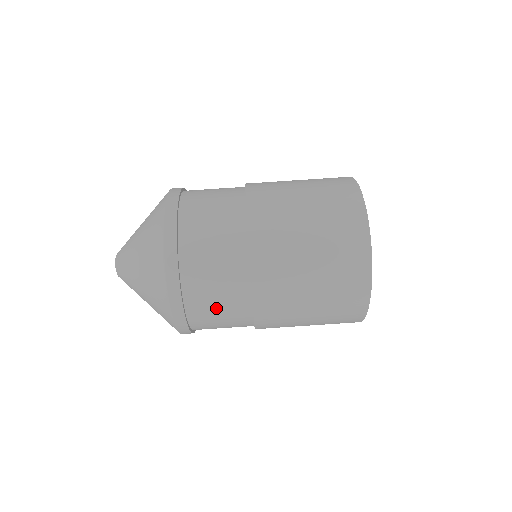
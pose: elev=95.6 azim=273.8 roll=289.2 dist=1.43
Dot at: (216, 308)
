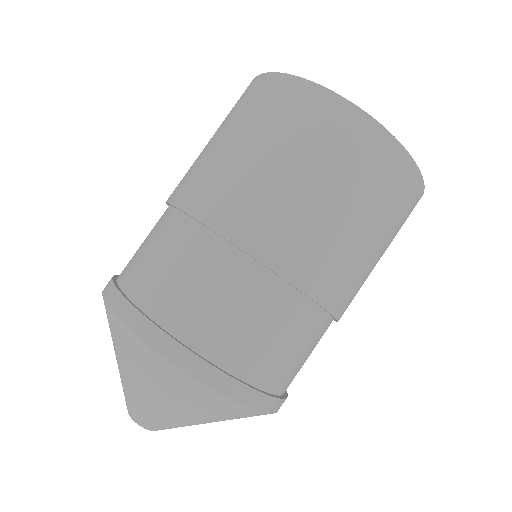
Dot at: (270, 341)
